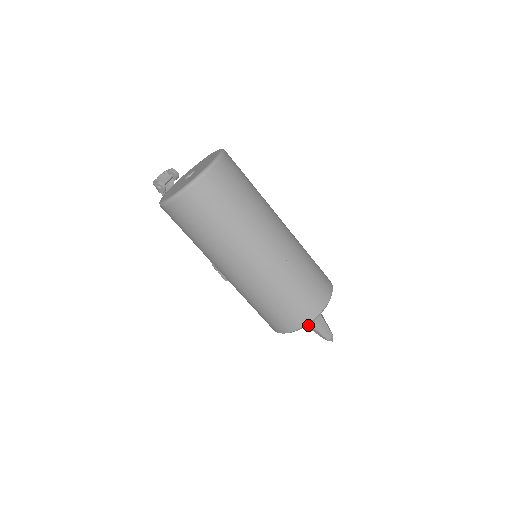
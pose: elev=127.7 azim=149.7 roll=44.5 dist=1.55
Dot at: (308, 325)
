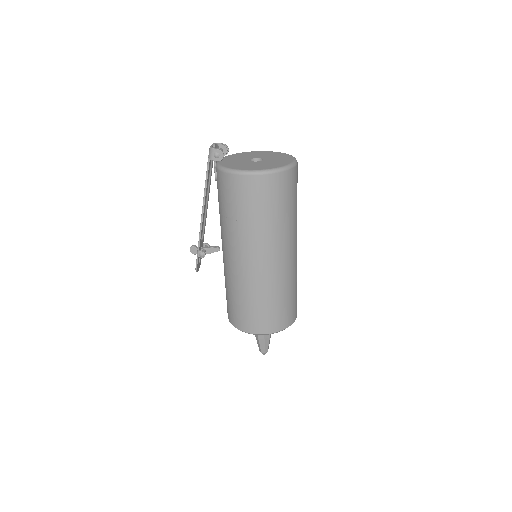
Dot at: occluded
